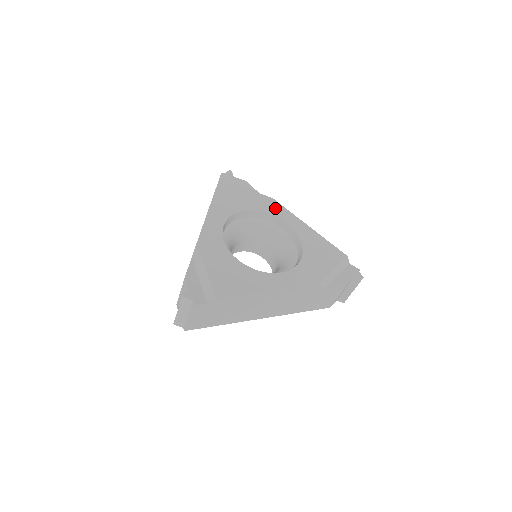
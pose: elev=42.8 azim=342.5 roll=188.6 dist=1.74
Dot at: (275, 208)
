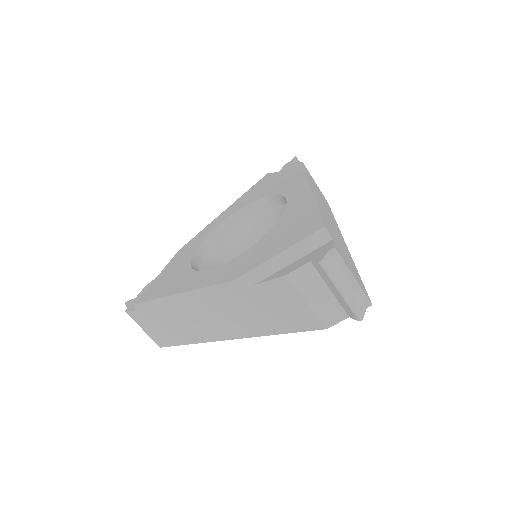
Dot at: (293, 184)
